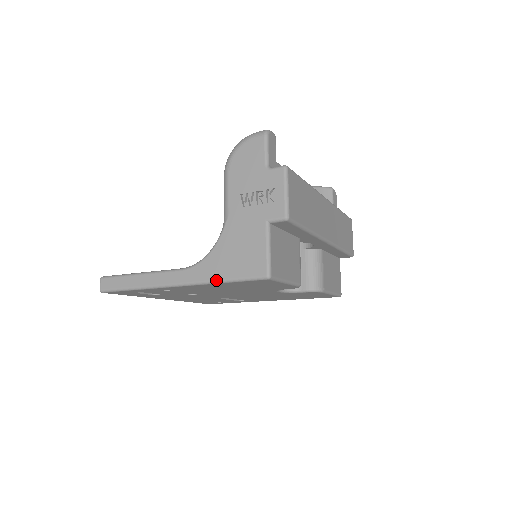
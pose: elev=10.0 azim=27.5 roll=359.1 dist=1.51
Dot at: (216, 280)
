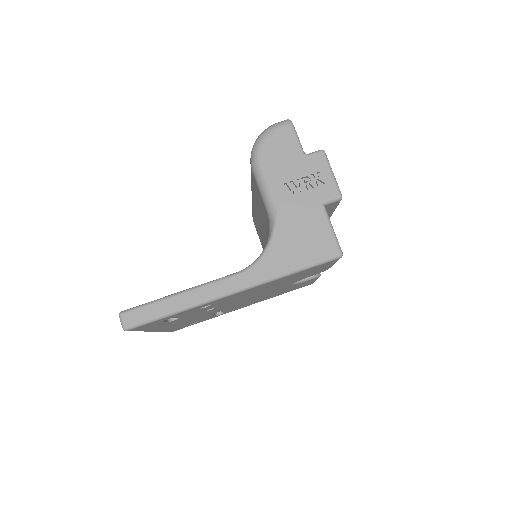
Dot at: (285, 273)
